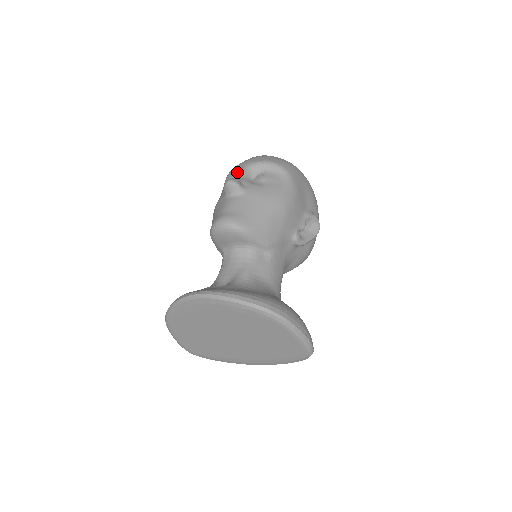
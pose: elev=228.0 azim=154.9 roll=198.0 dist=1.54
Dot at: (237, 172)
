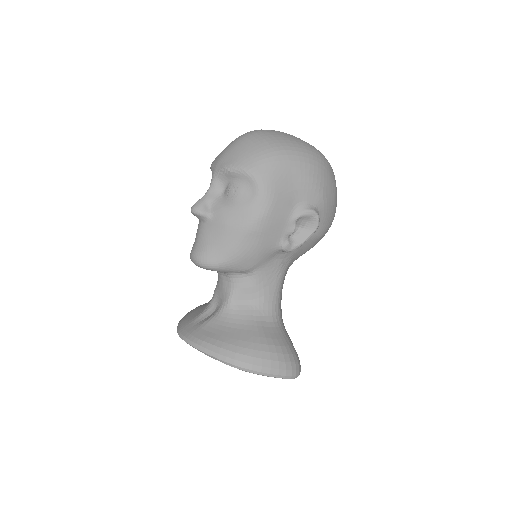
Dot at: occluded
